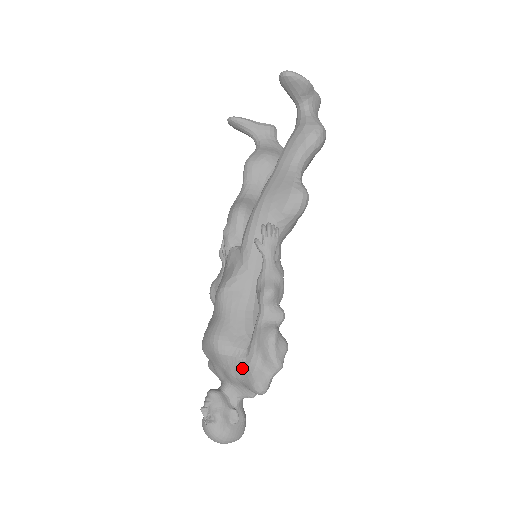
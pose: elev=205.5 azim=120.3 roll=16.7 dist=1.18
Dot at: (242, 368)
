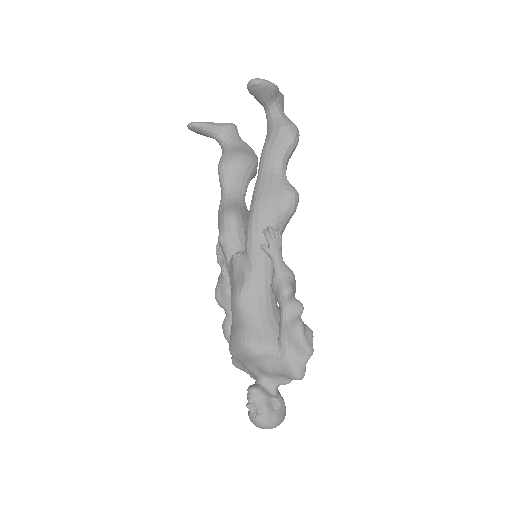
Dot at: (278, 362)
